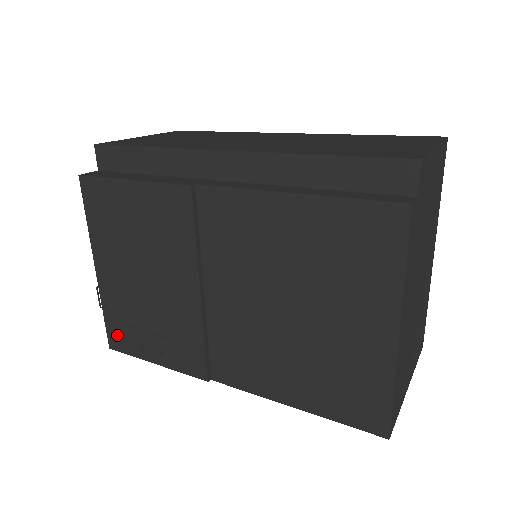
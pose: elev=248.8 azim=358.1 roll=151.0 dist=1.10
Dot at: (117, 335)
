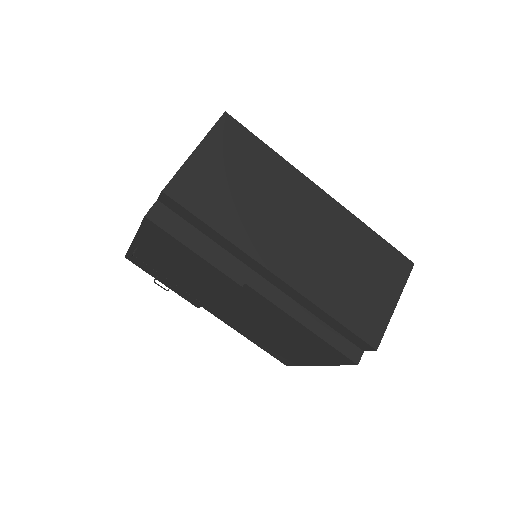
Dot at: (136, 261)
